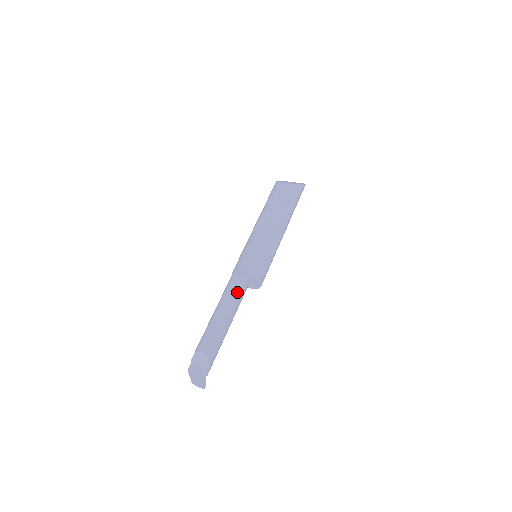
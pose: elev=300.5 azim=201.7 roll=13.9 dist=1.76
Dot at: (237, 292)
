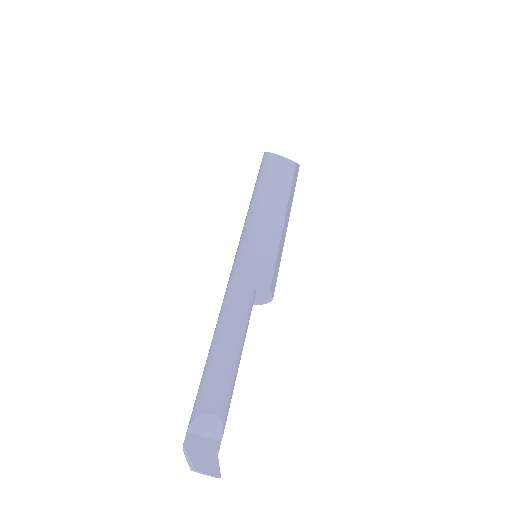
Dot at: (248, 311)
